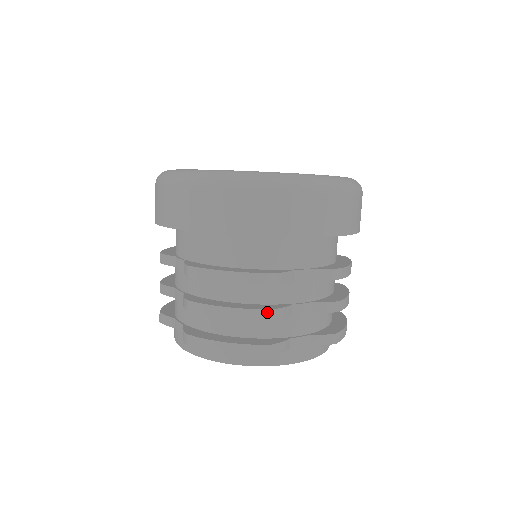
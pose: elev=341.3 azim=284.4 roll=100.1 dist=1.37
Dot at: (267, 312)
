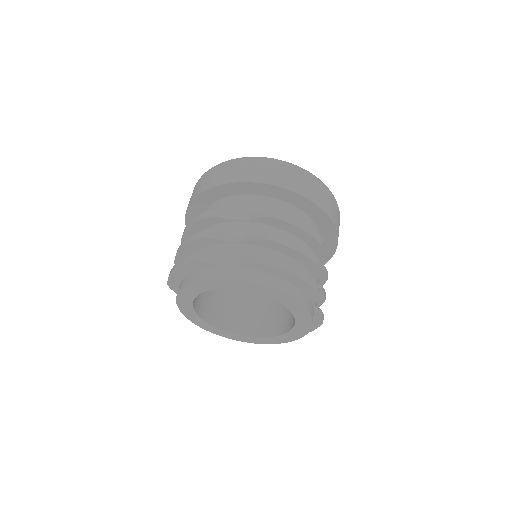
Dot at: (201, 233)
